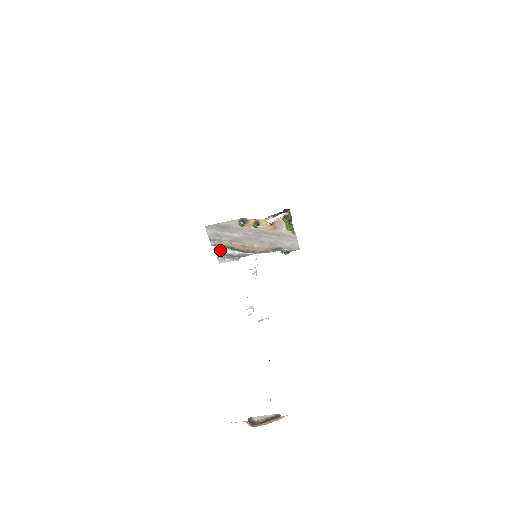
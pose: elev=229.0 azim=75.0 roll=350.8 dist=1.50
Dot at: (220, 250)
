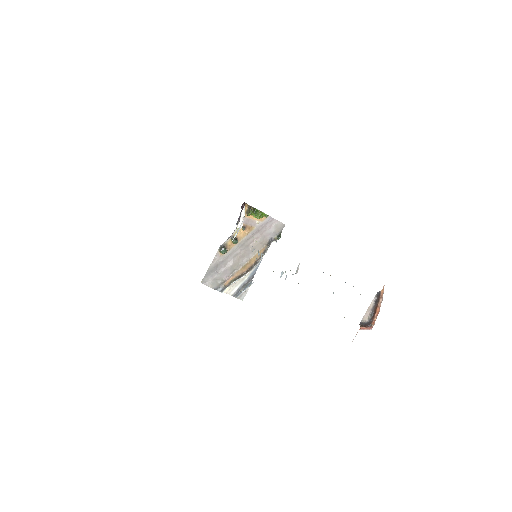
Dot at: (232, 290)
